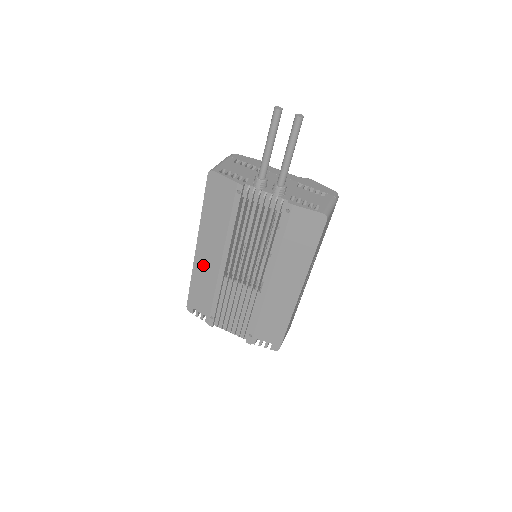
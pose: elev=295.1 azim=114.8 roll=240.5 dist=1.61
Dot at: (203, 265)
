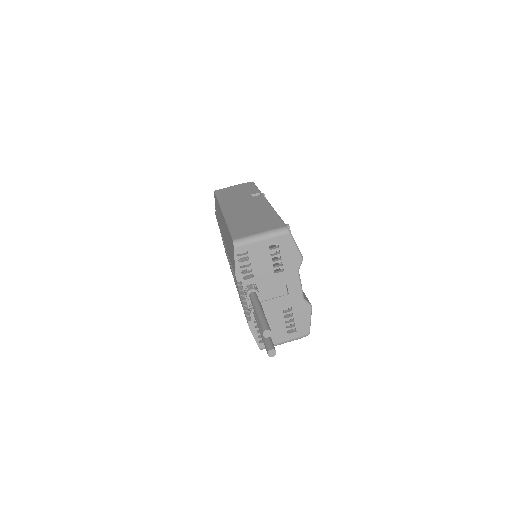
Dot at: occluded
